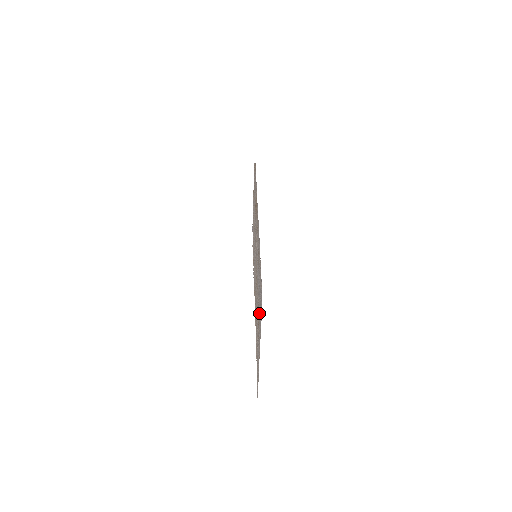
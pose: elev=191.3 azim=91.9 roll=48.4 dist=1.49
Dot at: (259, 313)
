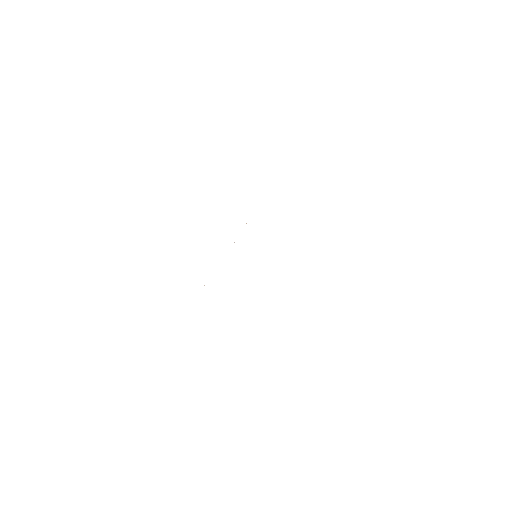
Dot at: occluded
